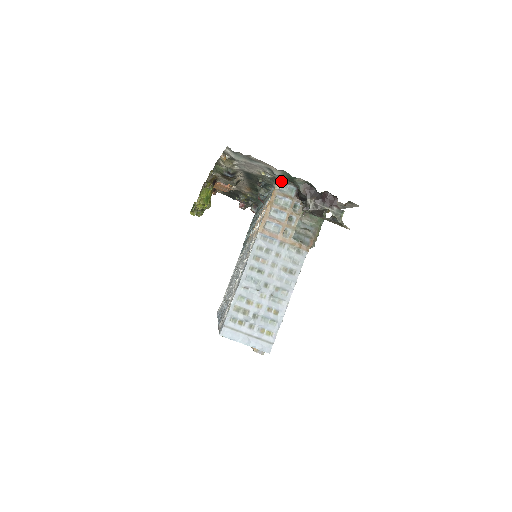
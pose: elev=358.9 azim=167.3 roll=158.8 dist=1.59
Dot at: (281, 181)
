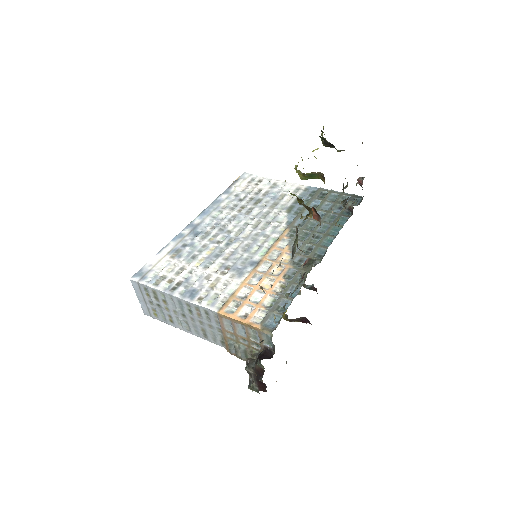
Dot at: (271, 336)
